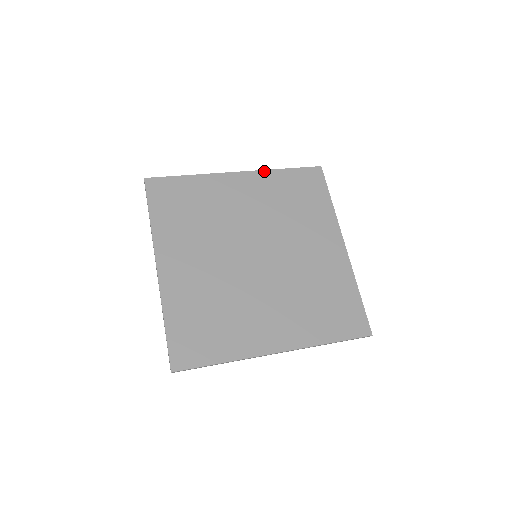
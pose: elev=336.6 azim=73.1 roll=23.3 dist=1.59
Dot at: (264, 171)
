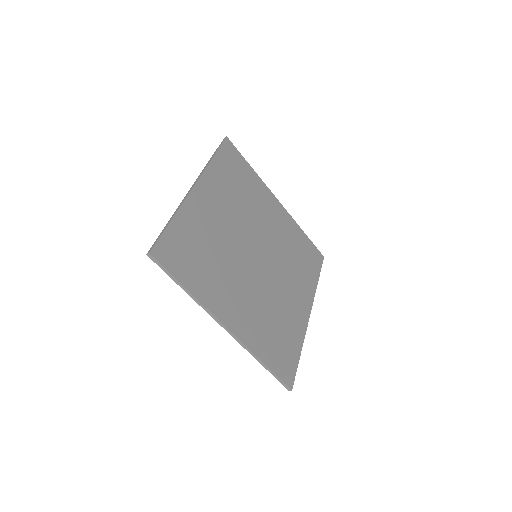
Dot at: (206, 170)
